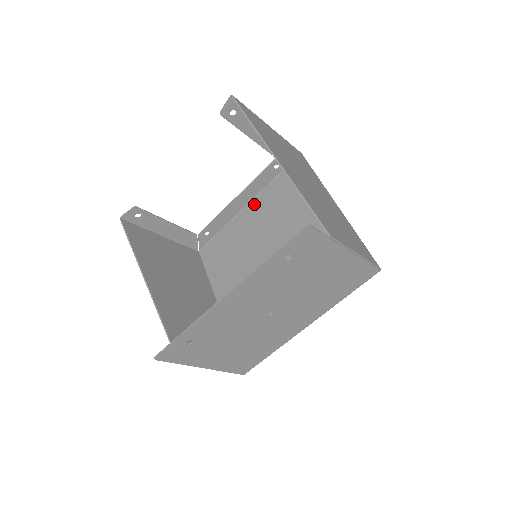
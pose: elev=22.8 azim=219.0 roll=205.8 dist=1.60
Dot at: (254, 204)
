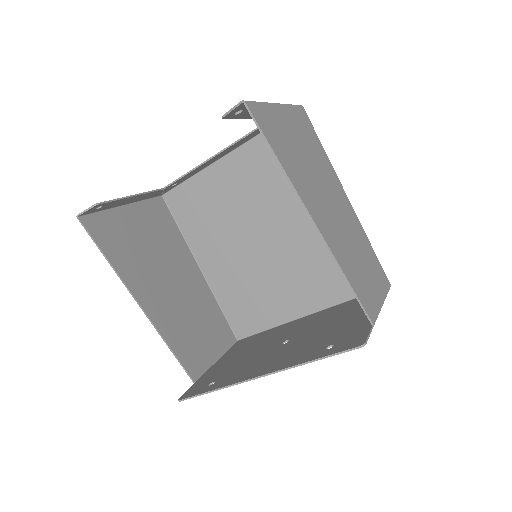
Dot at: (235, 157)
